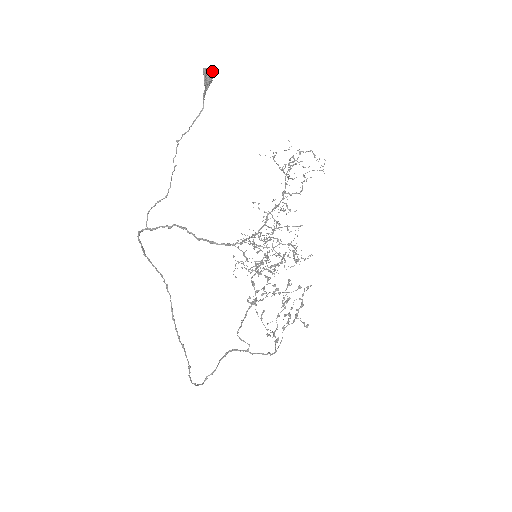
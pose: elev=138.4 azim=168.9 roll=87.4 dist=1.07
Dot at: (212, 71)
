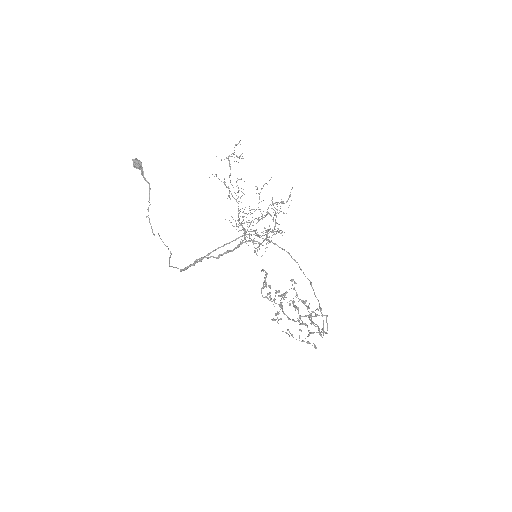
Dot at: occluded
